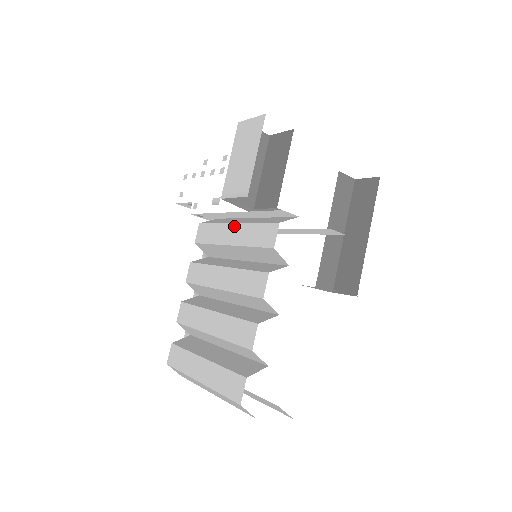
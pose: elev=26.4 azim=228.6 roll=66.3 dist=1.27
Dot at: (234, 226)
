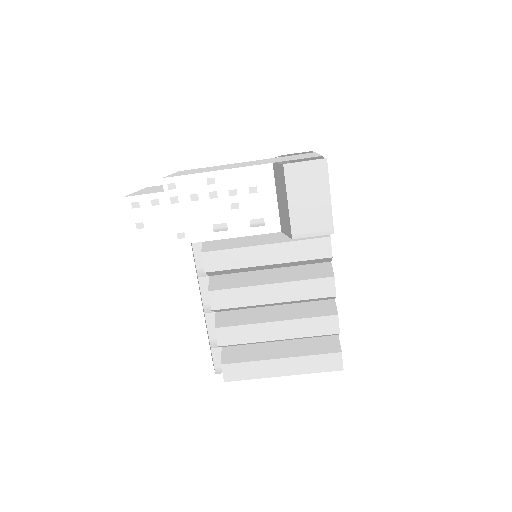
Dot at: (267, 247)
